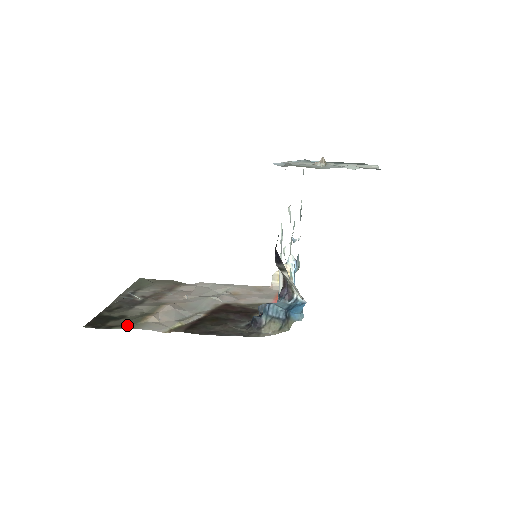
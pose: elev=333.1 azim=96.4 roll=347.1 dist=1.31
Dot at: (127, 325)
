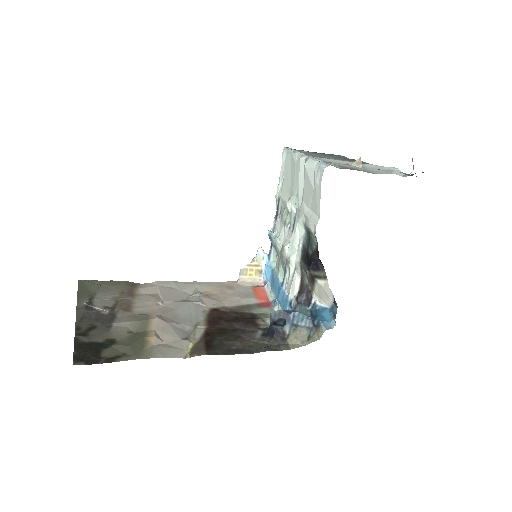
Dot at: (132, 354)
